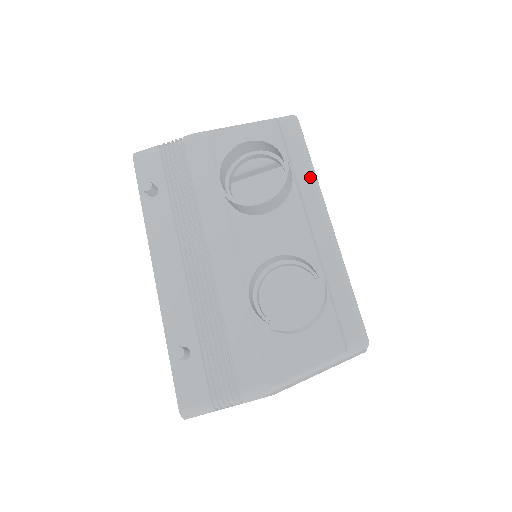
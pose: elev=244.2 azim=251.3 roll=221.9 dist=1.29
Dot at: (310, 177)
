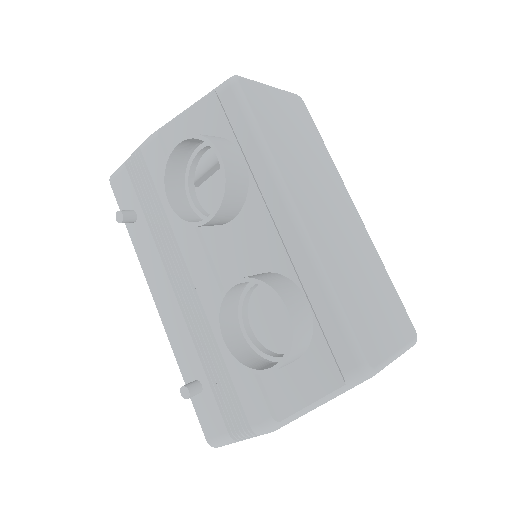
Dot at: (263, 162)
